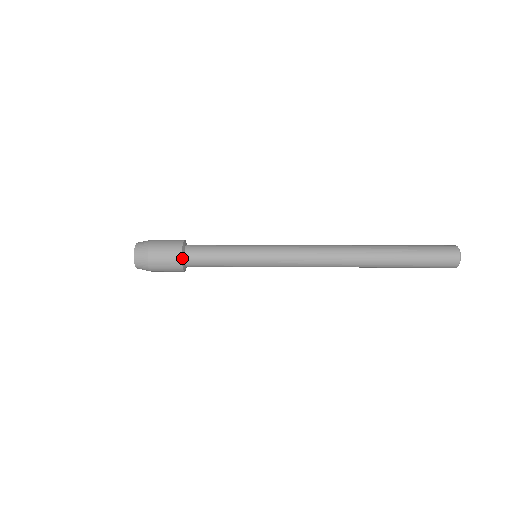
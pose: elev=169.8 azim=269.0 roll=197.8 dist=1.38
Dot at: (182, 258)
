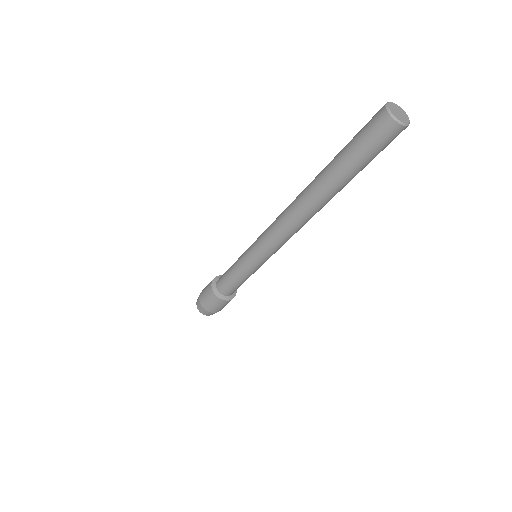
Dot at: (214, 292)
